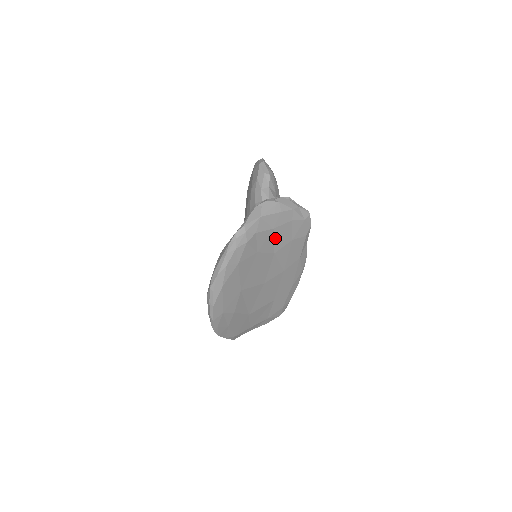
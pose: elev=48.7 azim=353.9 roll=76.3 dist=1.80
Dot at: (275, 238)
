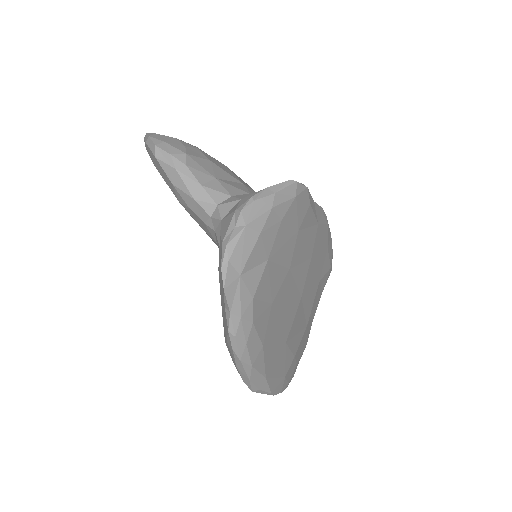
Dot at: (277, 261)
